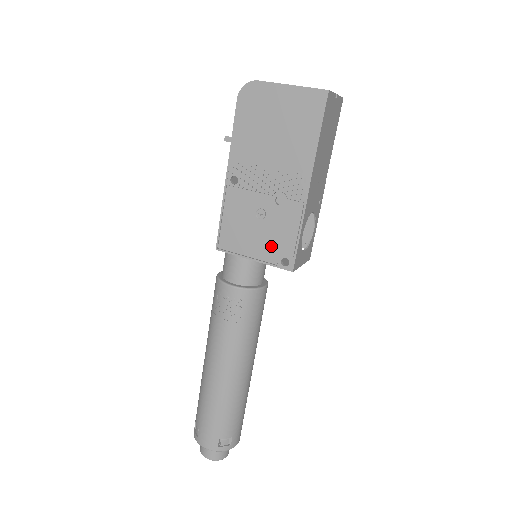
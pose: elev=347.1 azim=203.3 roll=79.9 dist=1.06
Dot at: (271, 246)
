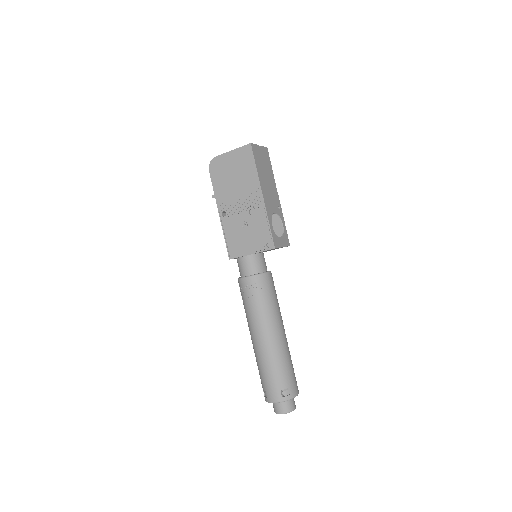
Dot at: (257, 240)
